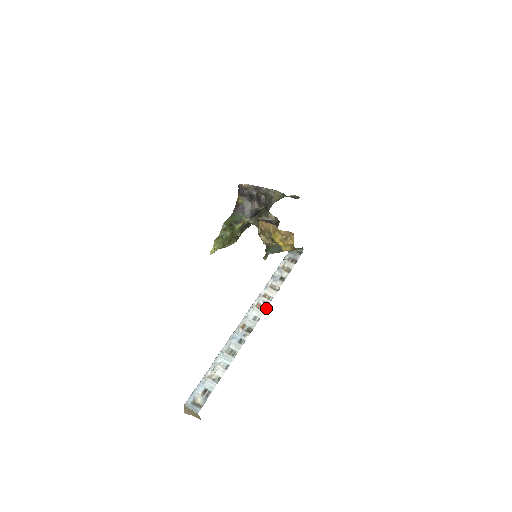
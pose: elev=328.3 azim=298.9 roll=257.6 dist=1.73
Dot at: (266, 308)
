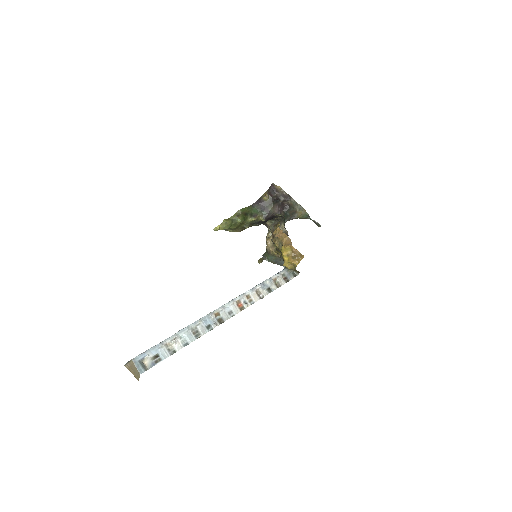
Dot at: occluded
